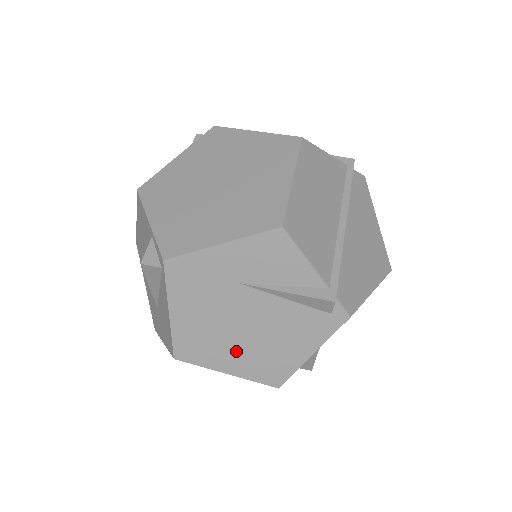
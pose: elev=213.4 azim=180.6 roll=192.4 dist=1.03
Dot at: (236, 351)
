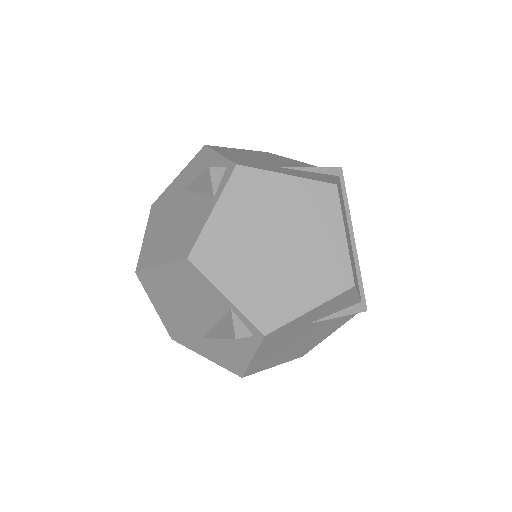
Dot at: (287, 354)
